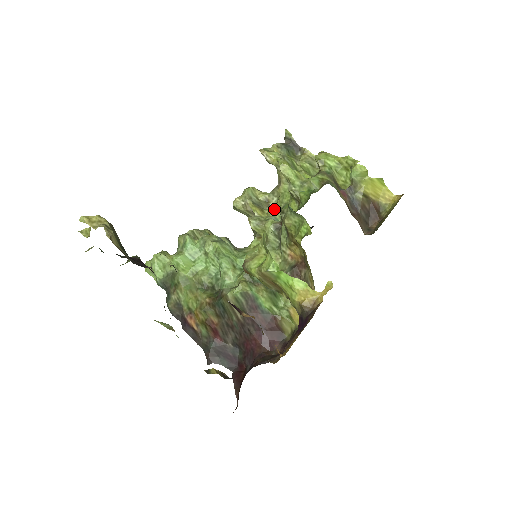
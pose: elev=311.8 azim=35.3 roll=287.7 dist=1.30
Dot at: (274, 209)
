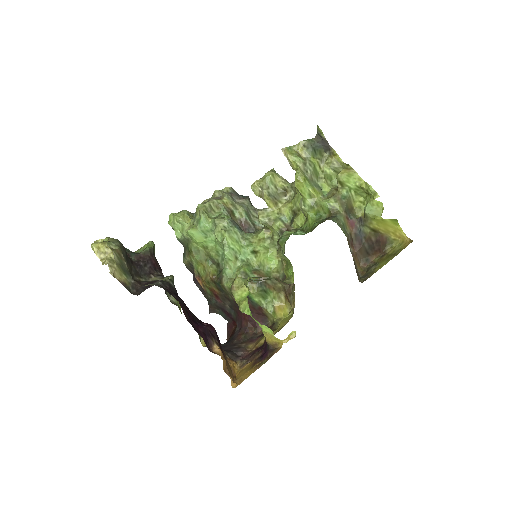
Dot at: (287, 207)
